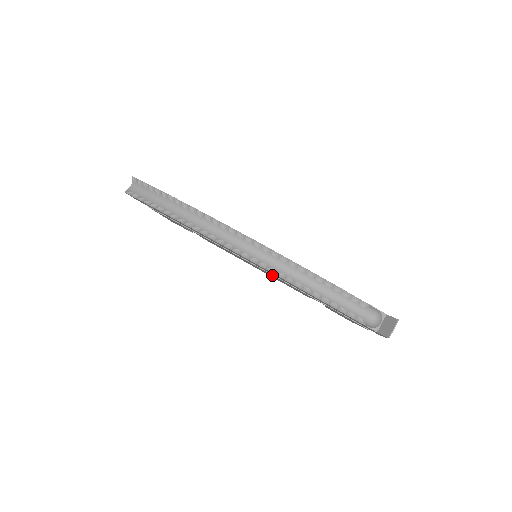
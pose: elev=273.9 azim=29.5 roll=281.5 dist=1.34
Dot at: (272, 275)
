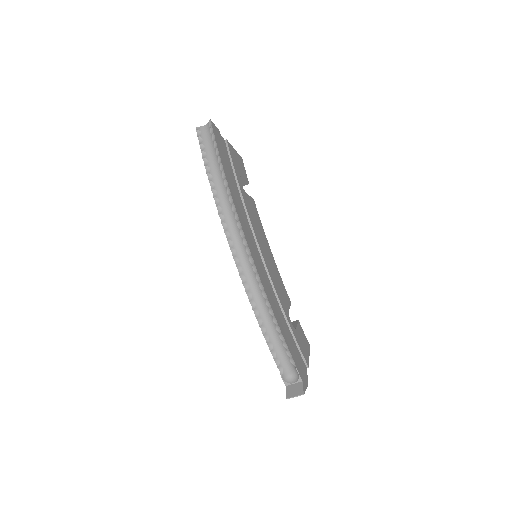
Dot at: occluded
